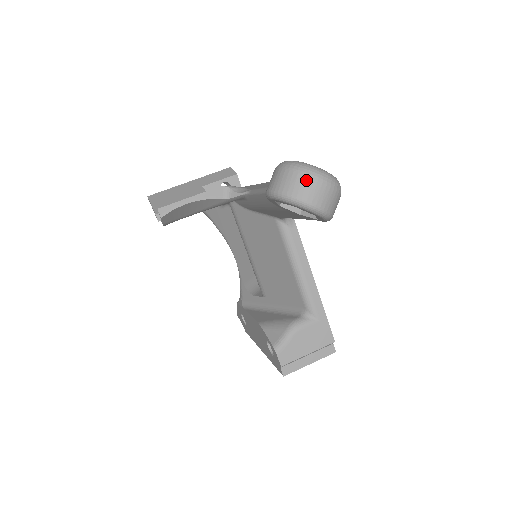
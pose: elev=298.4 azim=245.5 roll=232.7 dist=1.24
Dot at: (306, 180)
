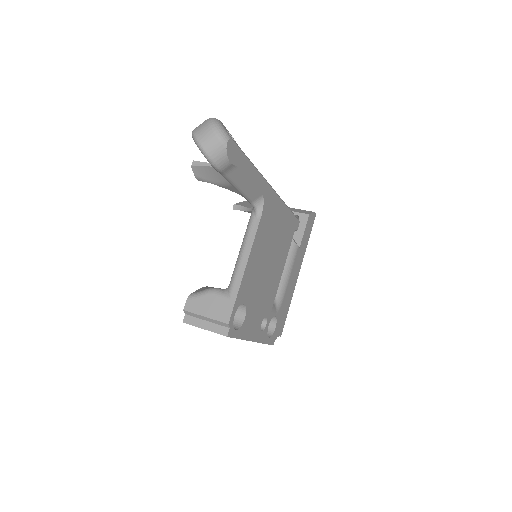
Dot at: (205, 124)
